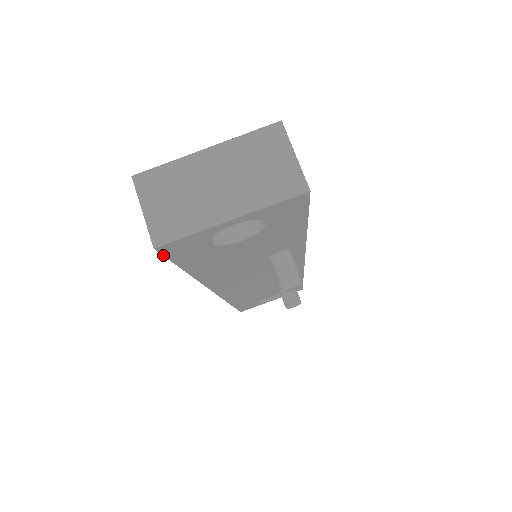
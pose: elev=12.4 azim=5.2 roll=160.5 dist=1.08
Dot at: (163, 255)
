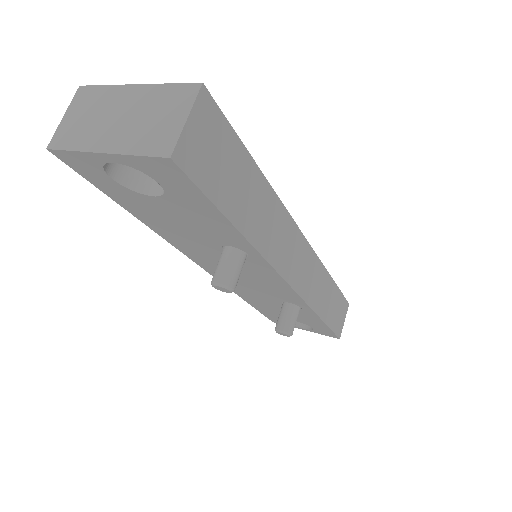
Dot at: (68, 165)
